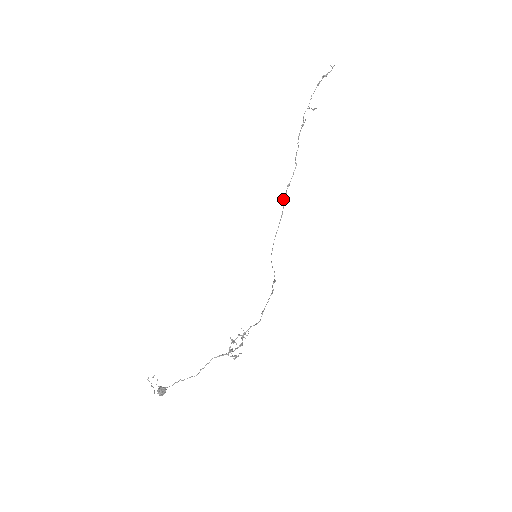
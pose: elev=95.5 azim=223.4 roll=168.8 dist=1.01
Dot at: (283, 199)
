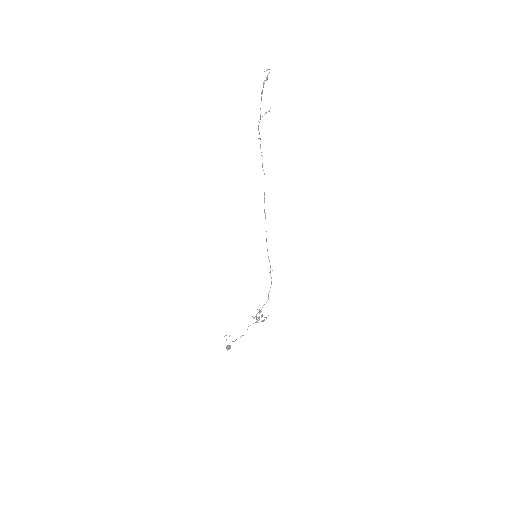
Dot at: occluded
